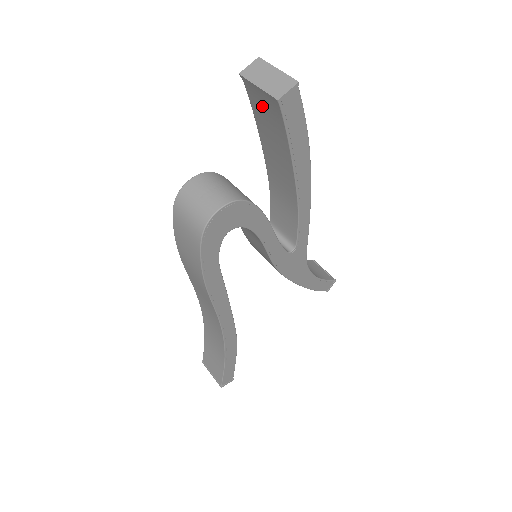
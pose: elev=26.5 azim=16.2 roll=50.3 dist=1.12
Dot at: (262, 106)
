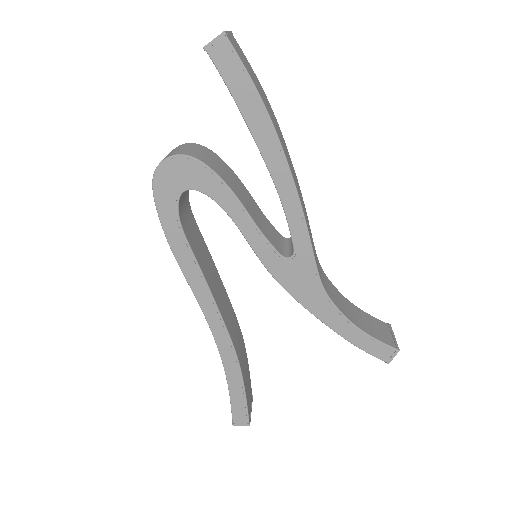
Dot at: occluded
